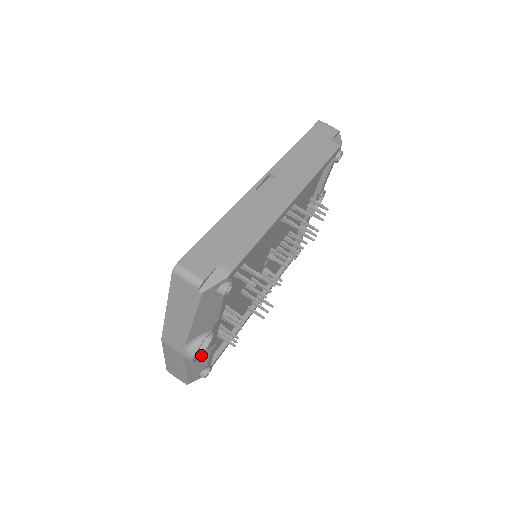
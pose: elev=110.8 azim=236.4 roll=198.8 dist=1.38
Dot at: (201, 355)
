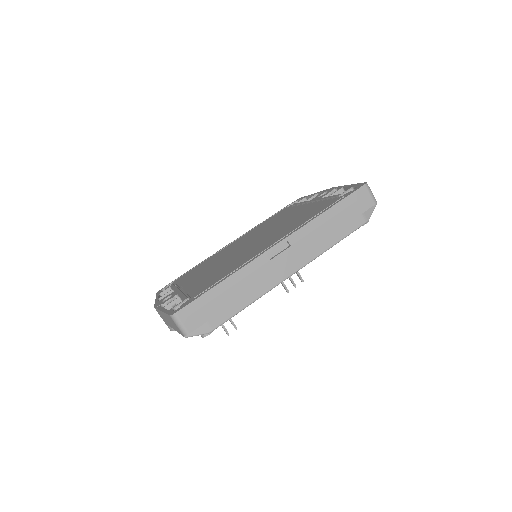
Dot at: occluded
